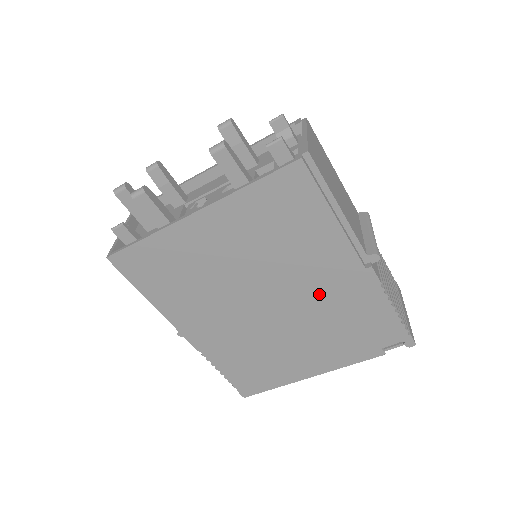
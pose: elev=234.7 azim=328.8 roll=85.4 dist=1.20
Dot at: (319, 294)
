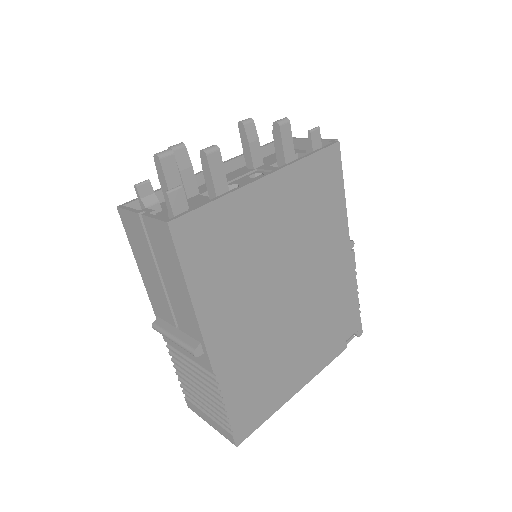
Dot at: (323, 279)
